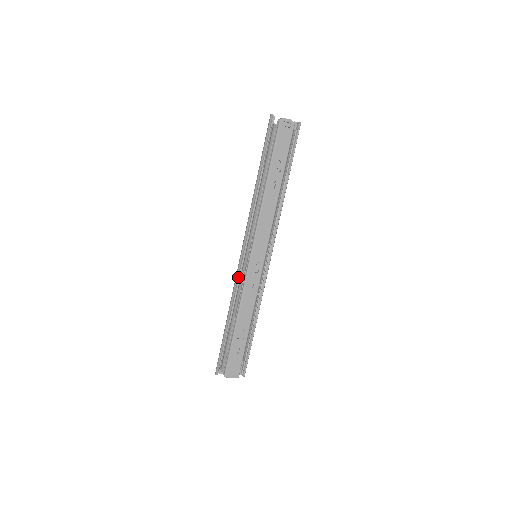
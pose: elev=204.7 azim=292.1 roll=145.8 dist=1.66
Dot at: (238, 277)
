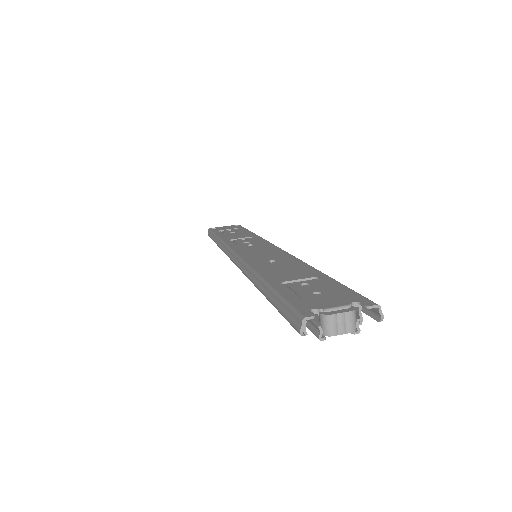
Dot at: occluded
